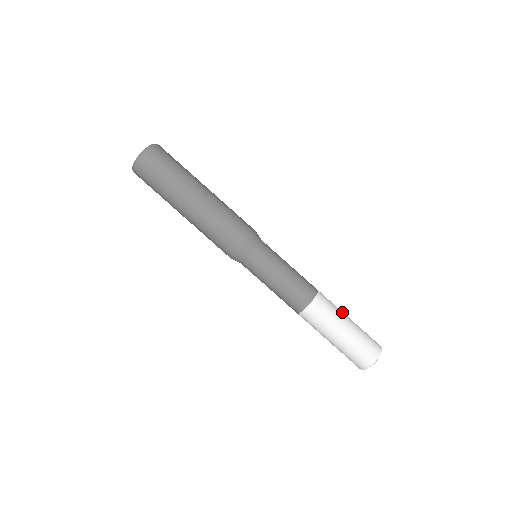
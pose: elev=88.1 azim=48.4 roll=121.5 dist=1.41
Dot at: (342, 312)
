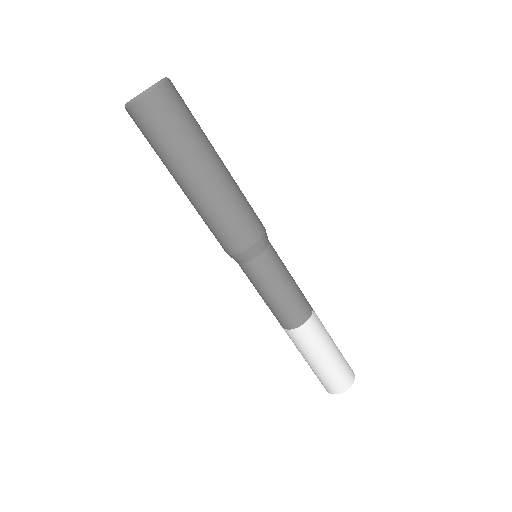
Dot at: (328, 333)
